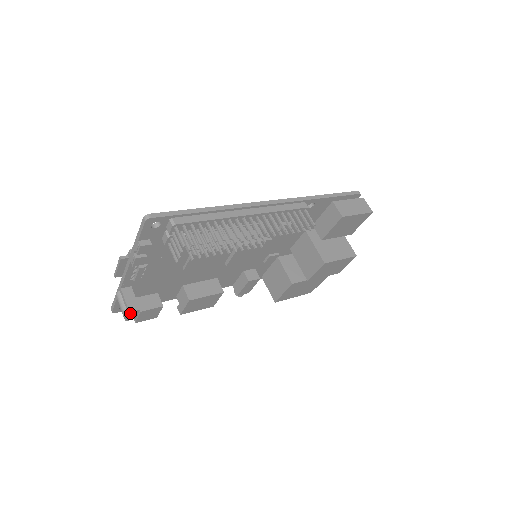
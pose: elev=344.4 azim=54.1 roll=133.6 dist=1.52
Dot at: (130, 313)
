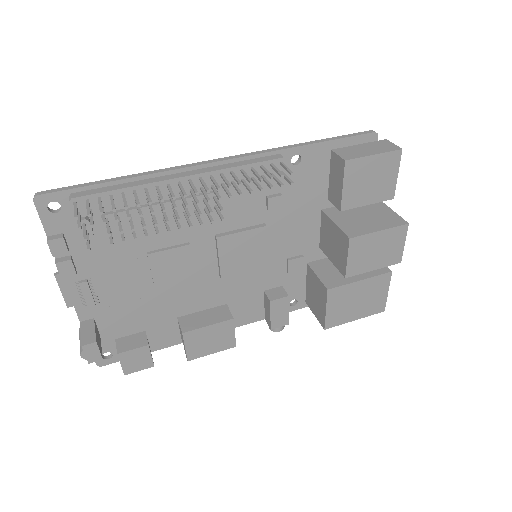
Dot at: (85, 348)
